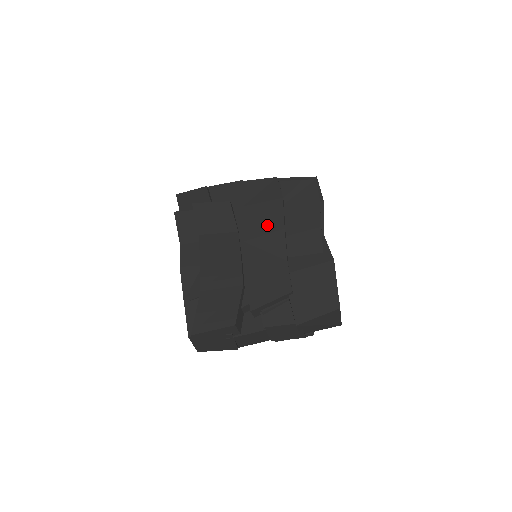
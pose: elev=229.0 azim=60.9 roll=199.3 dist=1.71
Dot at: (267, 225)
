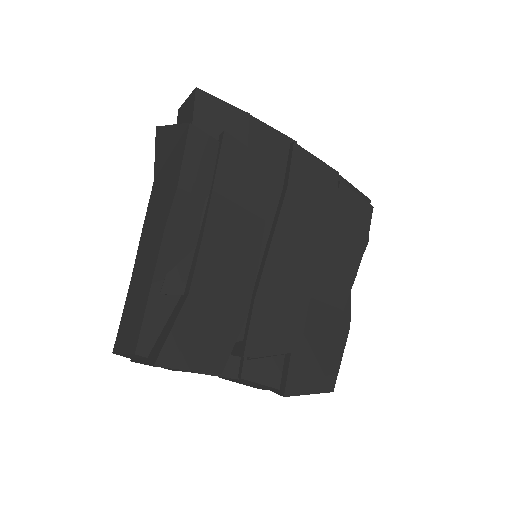
Dot at: (307, 238)
